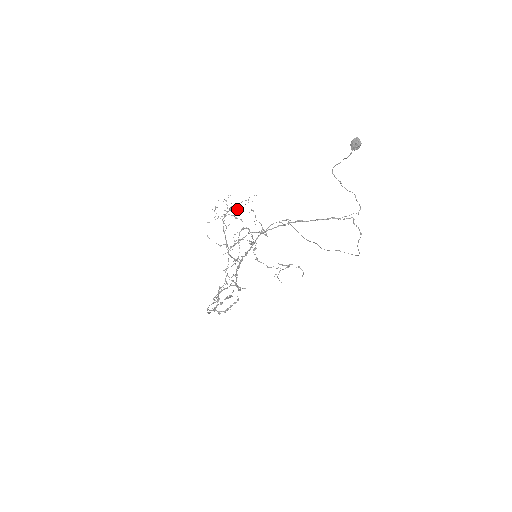
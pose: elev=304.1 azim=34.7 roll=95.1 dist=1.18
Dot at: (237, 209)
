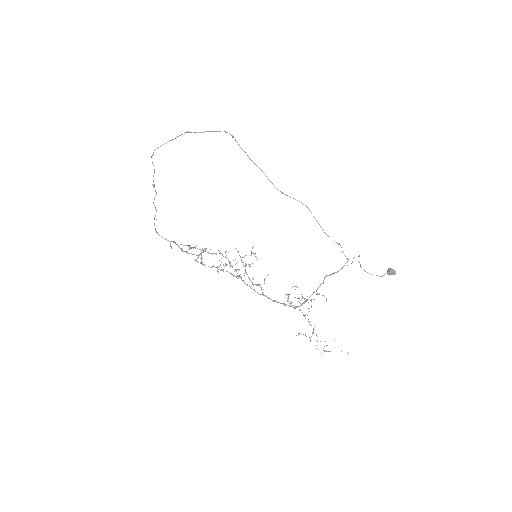
Dot at: occluded
